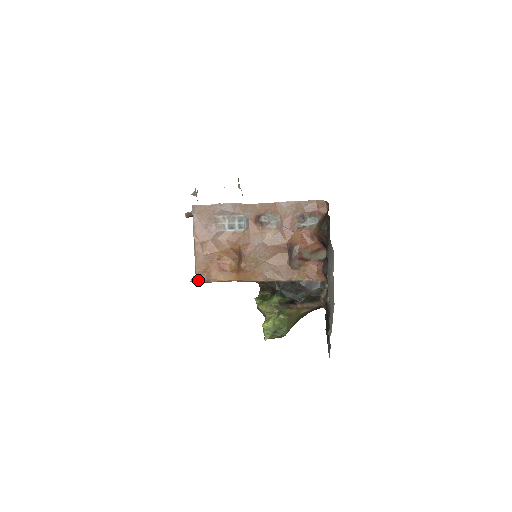
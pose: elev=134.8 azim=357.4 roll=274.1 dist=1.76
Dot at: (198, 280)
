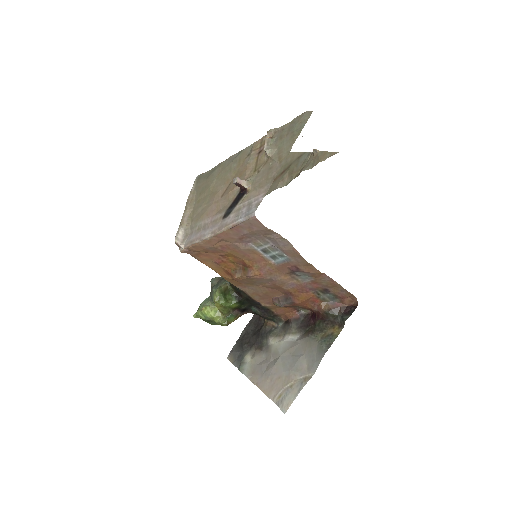
Dot at: (184, 251)
